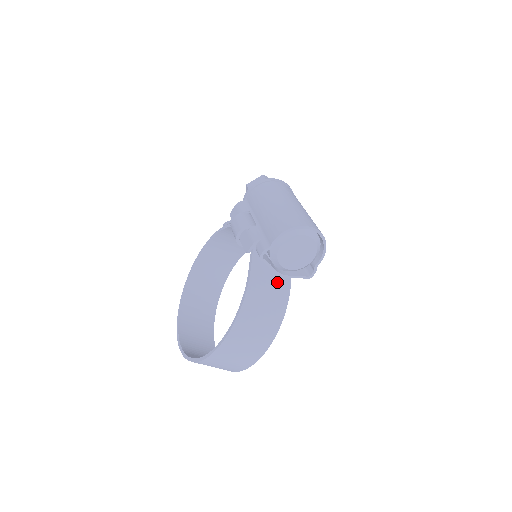
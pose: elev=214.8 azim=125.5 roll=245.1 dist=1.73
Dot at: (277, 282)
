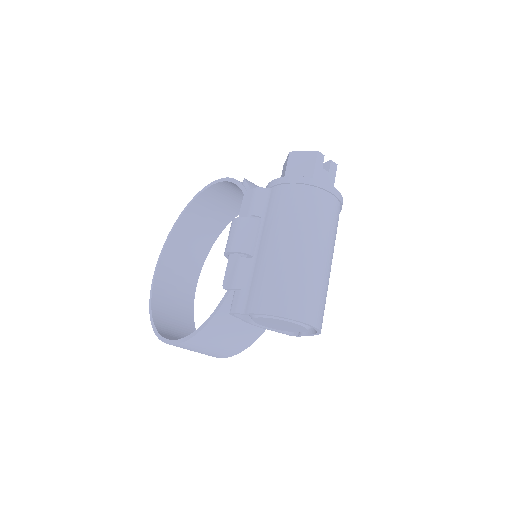
Dot at: occluded
